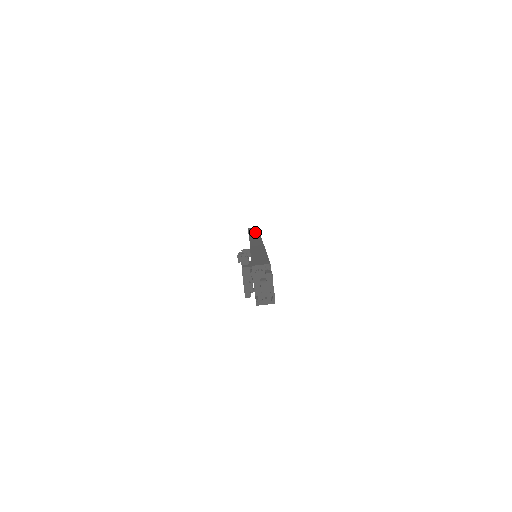
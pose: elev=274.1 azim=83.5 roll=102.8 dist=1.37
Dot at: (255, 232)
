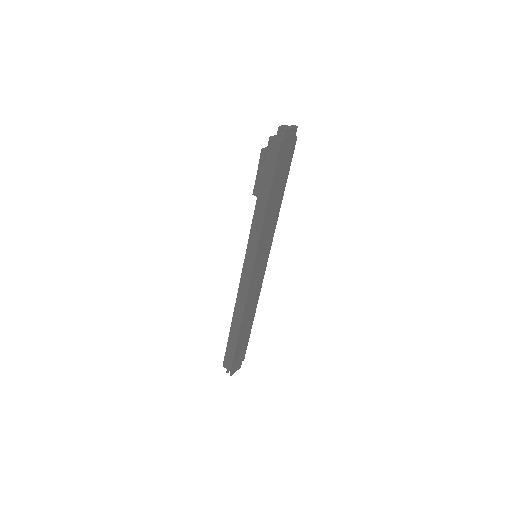
Dot at: occluded
